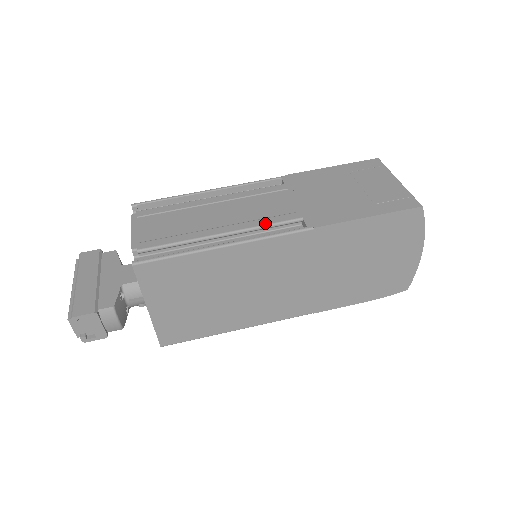
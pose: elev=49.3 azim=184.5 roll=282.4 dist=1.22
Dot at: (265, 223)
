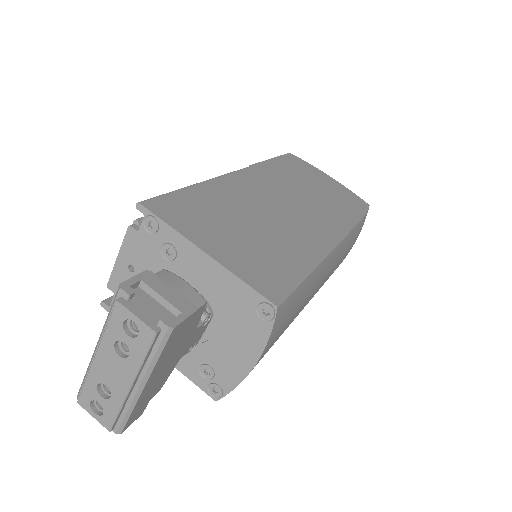
Dot at: occluded
